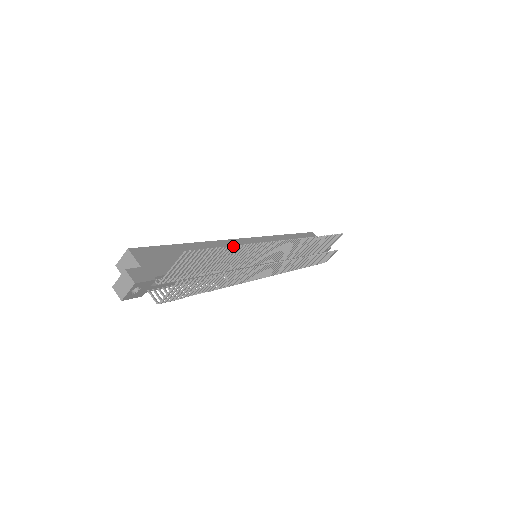
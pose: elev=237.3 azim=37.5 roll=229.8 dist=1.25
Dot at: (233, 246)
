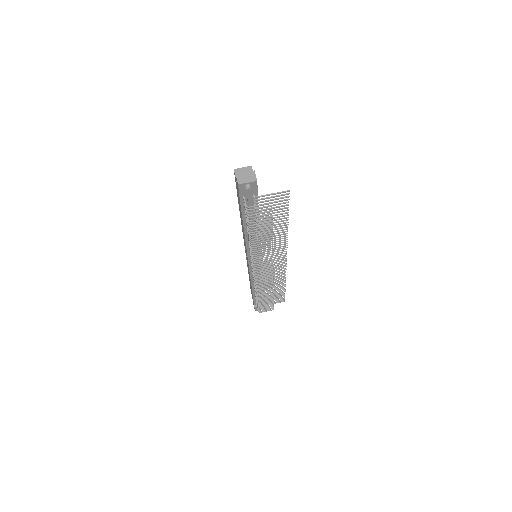
Dot at: occluded
